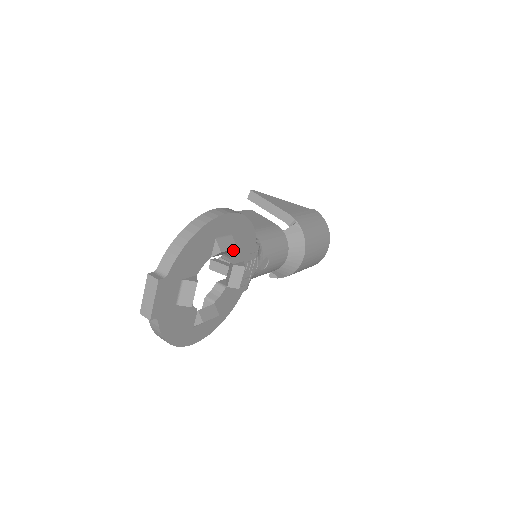
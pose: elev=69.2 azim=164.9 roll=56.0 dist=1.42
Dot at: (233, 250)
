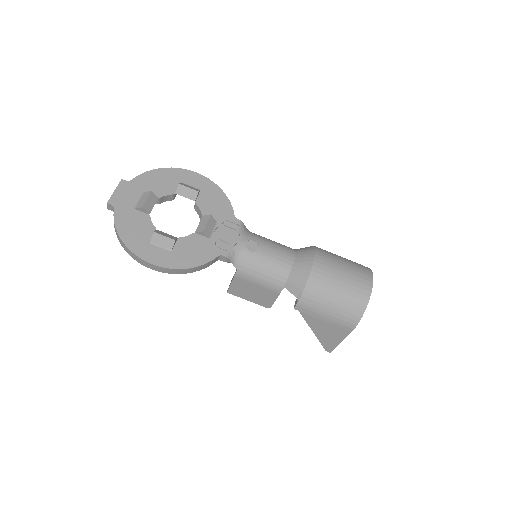
Dot at: (203, 204)
